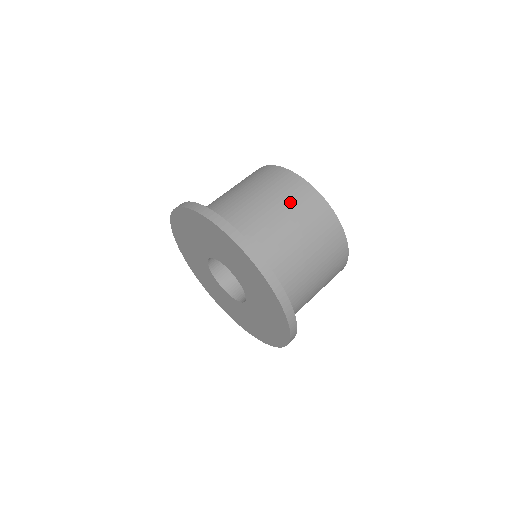
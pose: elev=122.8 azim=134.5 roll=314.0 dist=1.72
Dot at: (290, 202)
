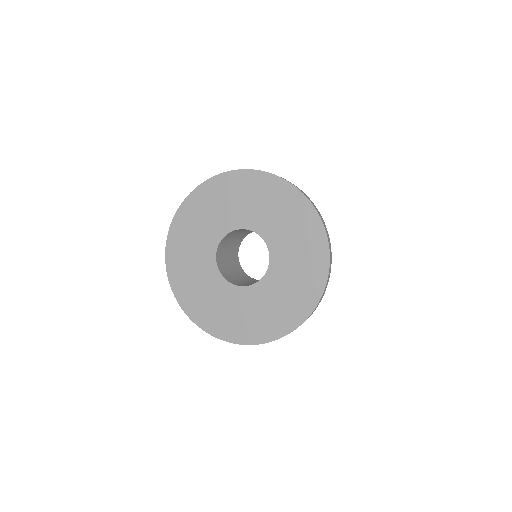
Dot at: occluded
